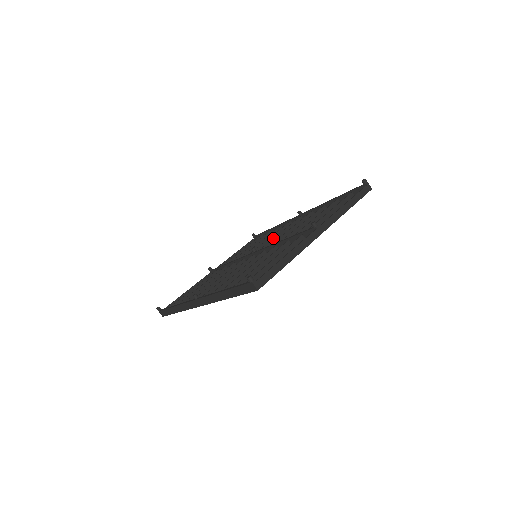
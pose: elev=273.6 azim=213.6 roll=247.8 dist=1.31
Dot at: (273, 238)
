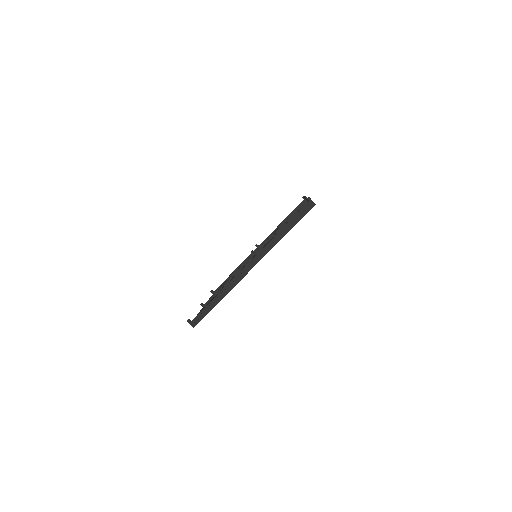
Dot at: occluded
